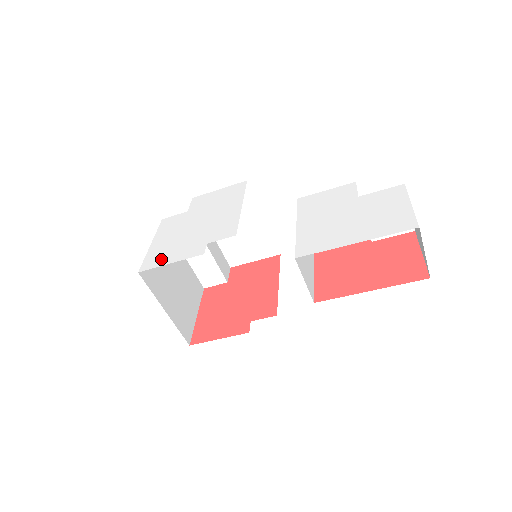
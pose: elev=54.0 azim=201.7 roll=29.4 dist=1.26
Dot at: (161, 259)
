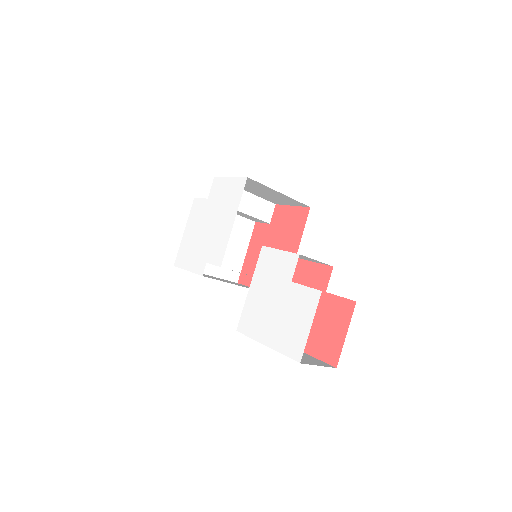
Dot at: (184, 260)
